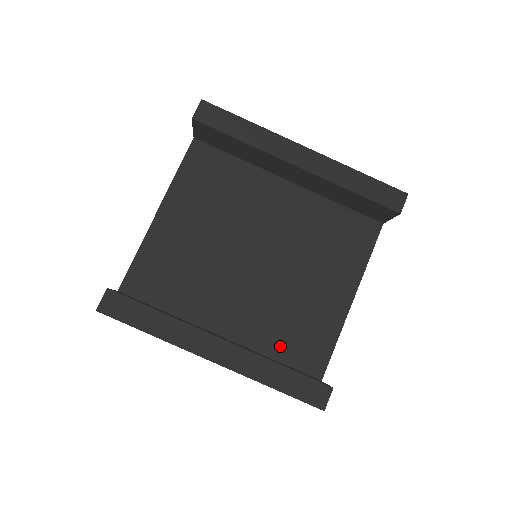
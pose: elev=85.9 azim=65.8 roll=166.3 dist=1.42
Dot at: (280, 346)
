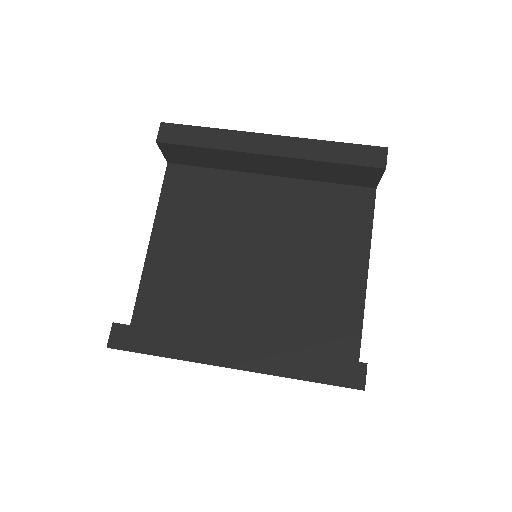
Dot at: (305, 339)
